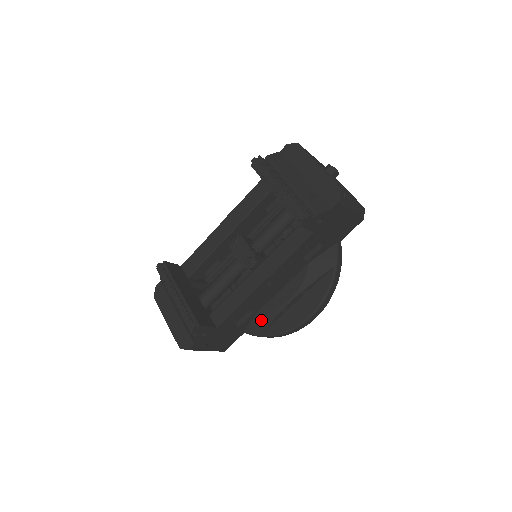
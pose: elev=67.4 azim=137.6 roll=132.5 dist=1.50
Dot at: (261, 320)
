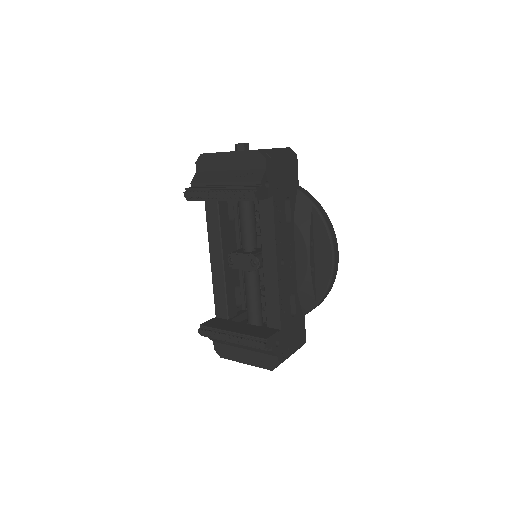
Dot at: (305, 294)
